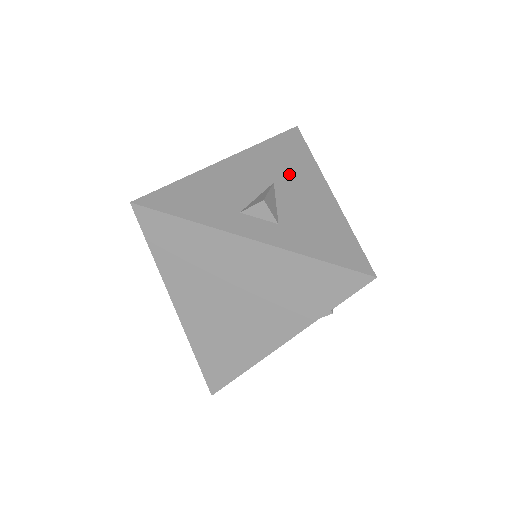
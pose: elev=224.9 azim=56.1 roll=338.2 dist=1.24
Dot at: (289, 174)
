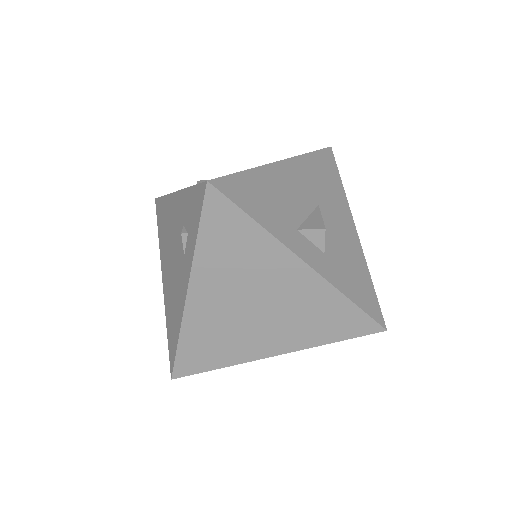
Dot at: (329, 200)
